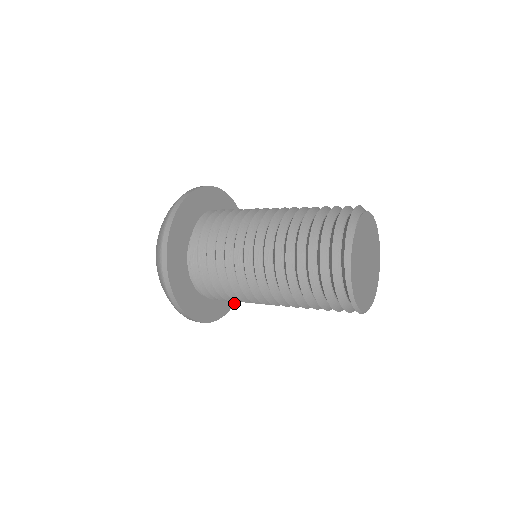
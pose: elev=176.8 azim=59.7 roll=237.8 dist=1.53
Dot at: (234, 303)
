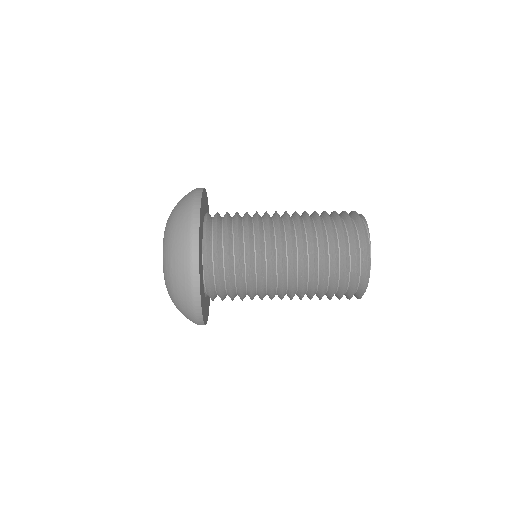
Dot at: occluded
